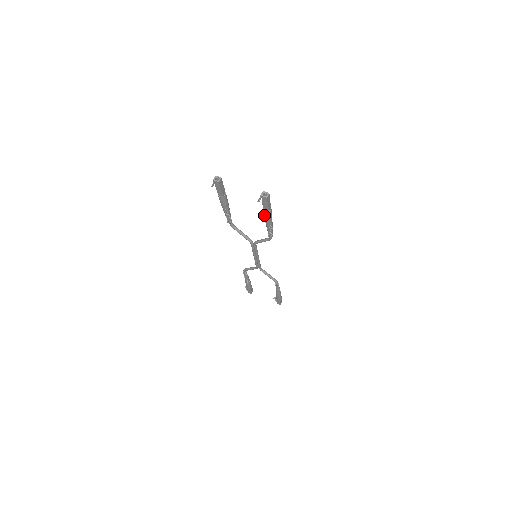
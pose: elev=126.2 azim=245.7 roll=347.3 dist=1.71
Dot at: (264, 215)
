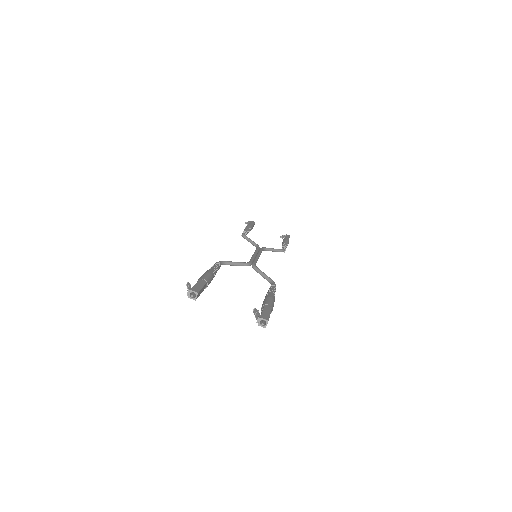
Dot at: occluded
